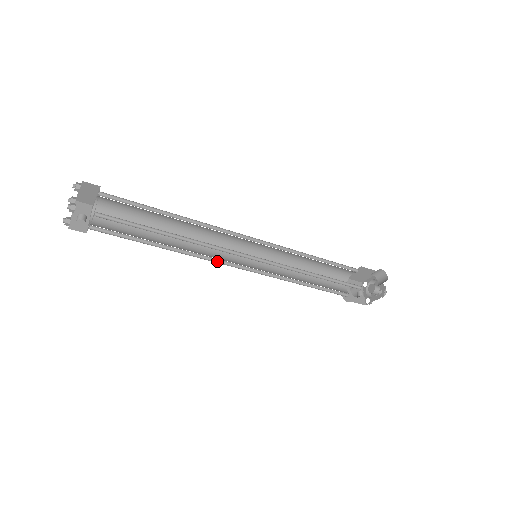
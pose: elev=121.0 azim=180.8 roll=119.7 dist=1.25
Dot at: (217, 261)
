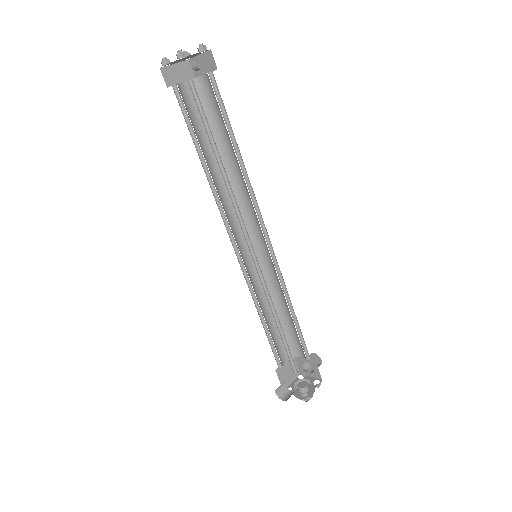
Dot at: occluded
